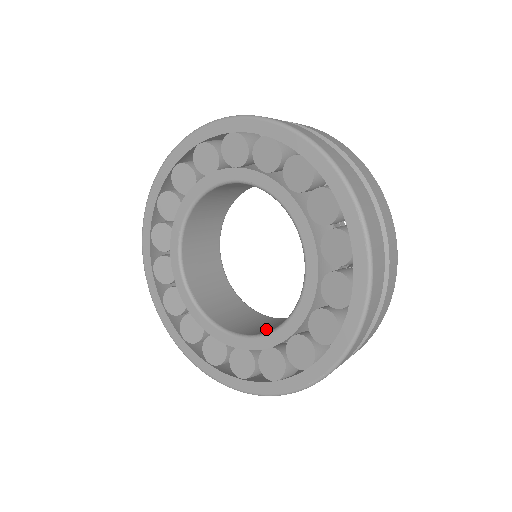
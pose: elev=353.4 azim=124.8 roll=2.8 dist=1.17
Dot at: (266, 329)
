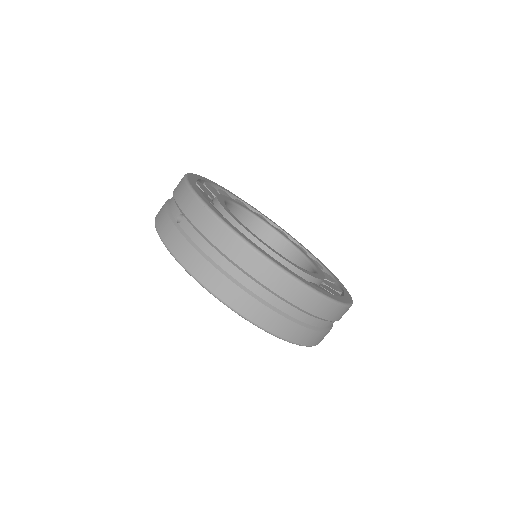
Dot at: occluded
